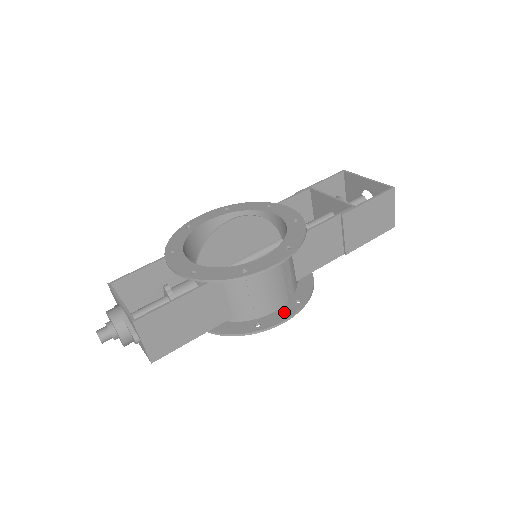
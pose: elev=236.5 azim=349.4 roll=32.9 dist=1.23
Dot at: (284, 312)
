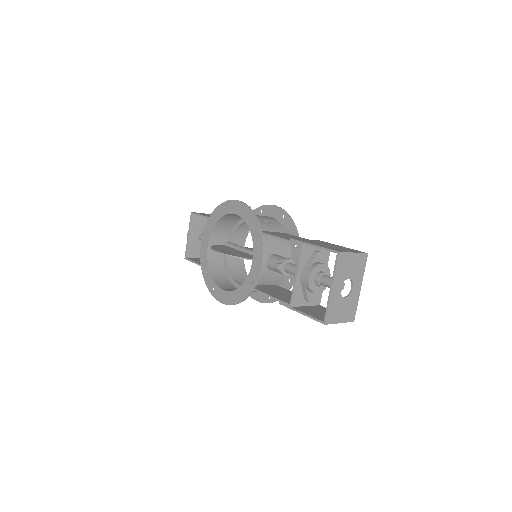
Dot at: (259, 296)
